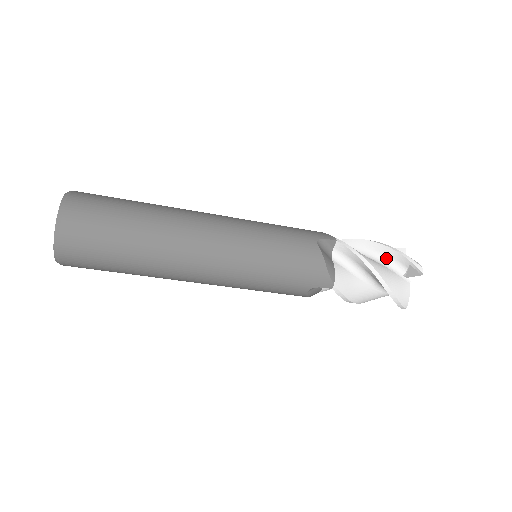
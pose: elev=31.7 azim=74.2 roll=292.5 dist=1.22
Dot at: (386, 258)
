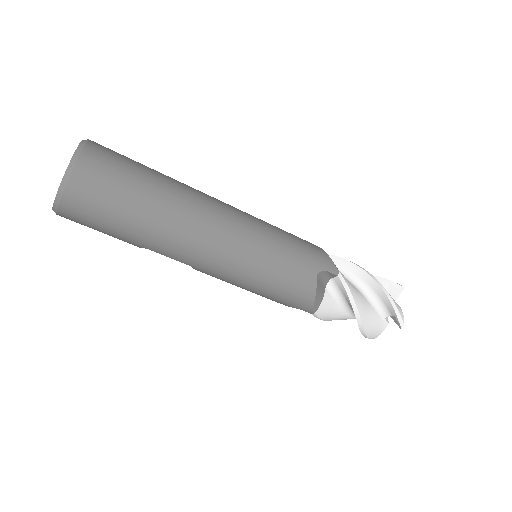
Dot at: occluded
